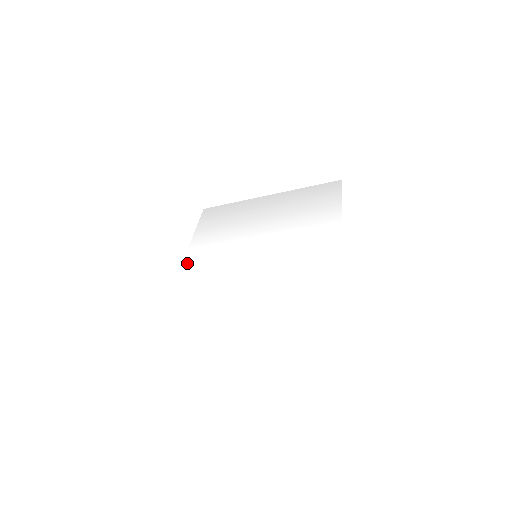
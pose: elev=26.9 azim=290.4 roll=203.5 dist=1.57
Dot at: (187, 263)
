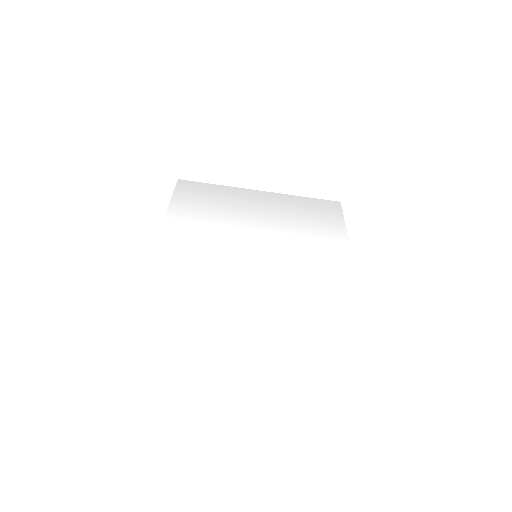
Dot at: (165, 238)
